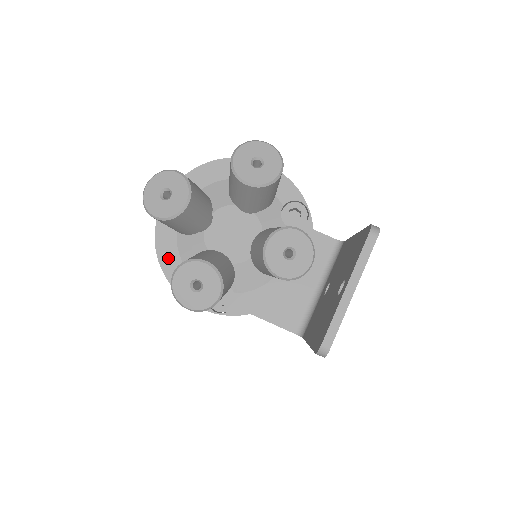
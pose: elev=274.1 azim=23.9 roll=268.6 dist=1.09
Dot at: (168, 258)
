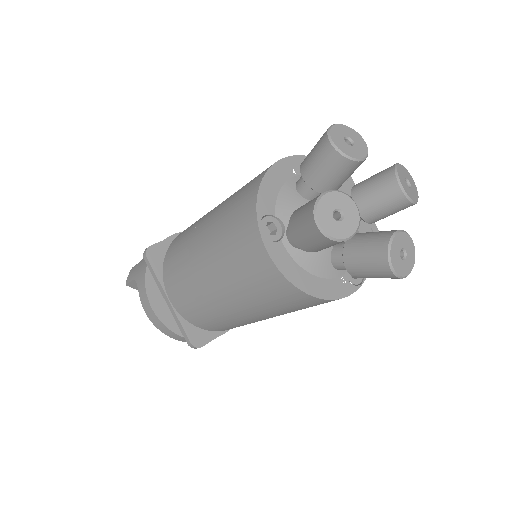
Dot at: (310, 285)
